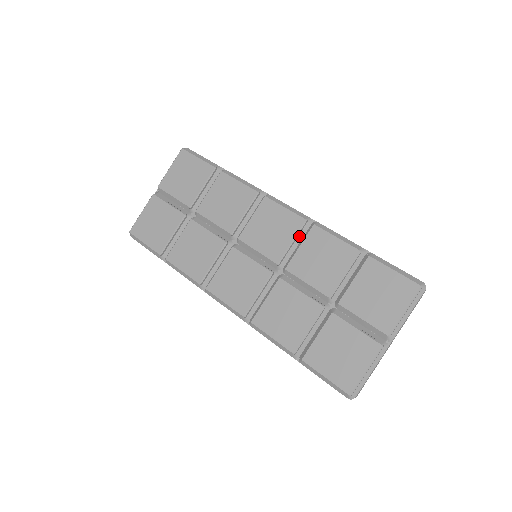
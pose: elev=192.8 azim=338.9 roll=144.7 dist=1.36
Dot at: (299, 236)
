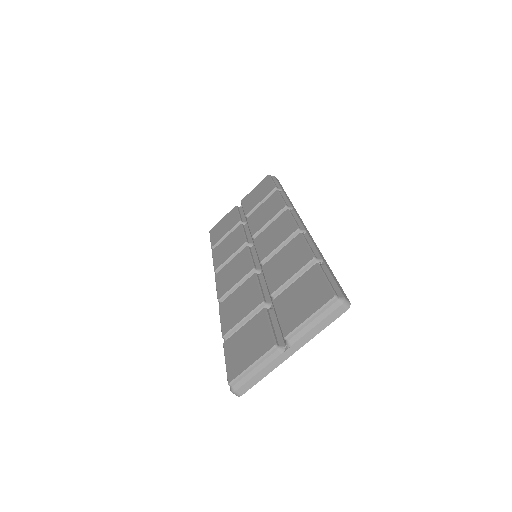
Dot at: occluded
